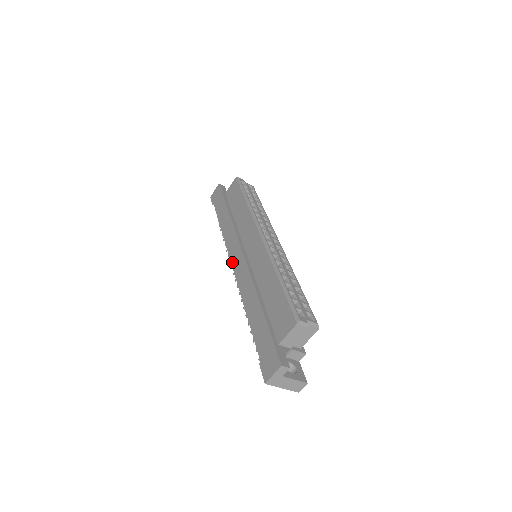
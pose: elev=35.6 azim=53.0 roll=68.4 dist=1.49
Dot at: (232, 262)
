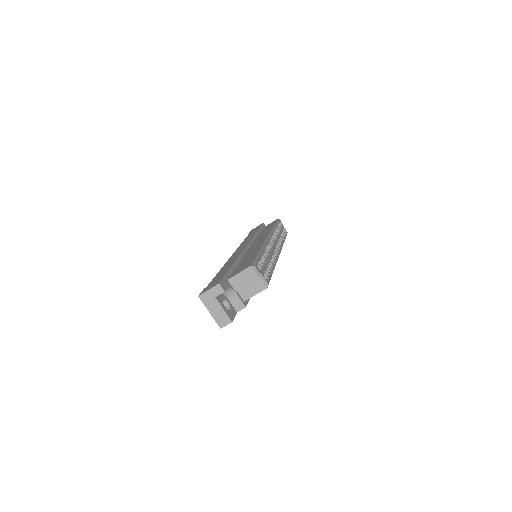
Dot at: (235, 251)
